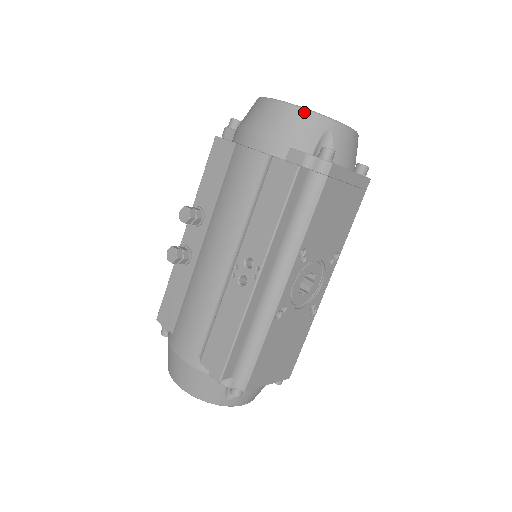
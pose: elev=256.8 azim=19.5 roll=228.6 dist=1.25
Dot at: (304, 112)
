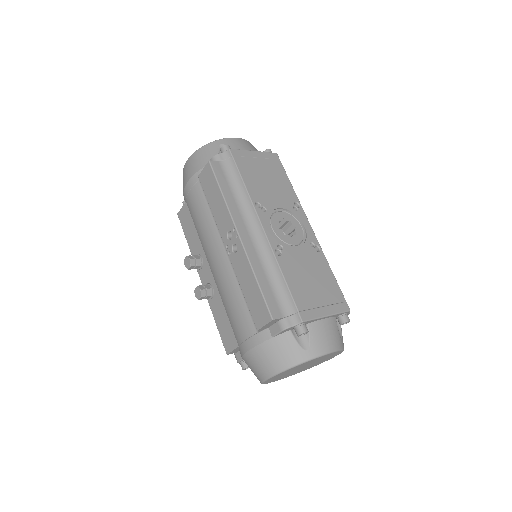
Dot at: (201, 149)
